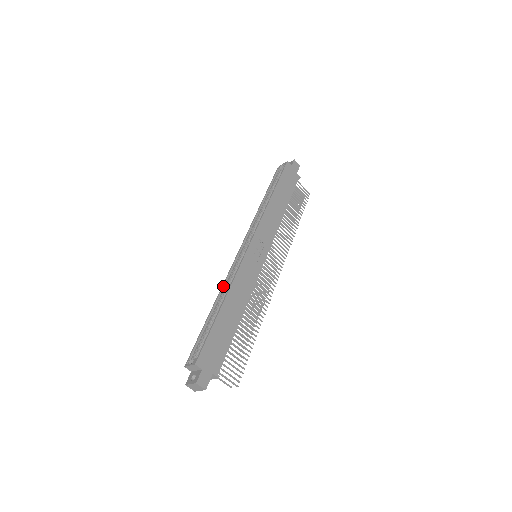
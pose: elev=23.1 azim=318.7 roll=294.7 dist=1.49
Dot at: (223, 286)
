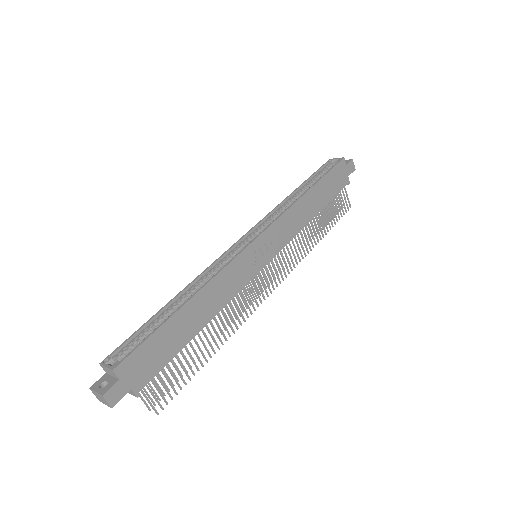
Dot at: (199, 277)
